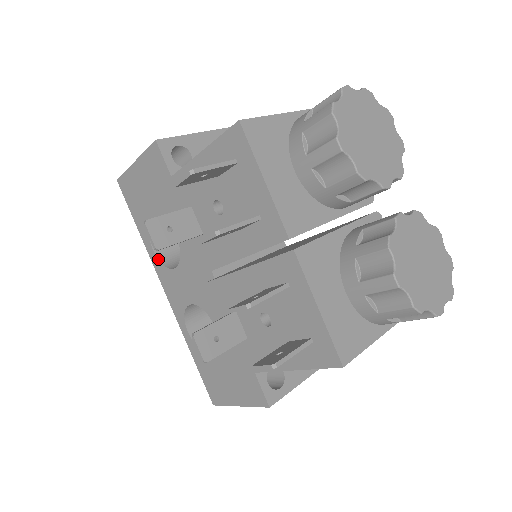
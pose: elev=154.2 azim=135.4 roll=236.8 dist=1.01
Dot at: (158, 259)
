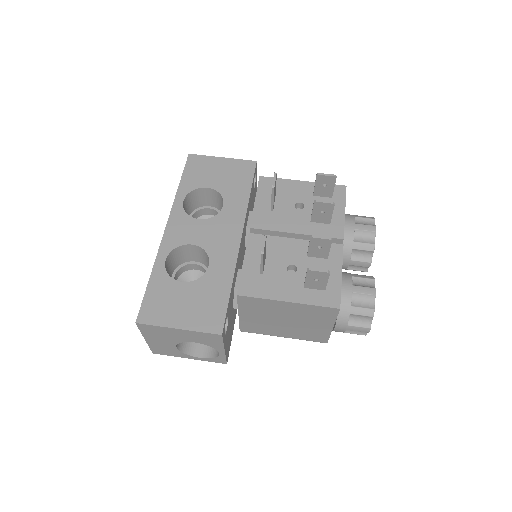
Dot at: (183, 207)
